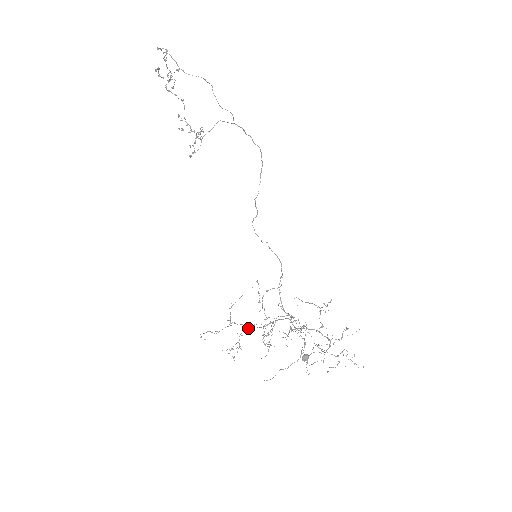
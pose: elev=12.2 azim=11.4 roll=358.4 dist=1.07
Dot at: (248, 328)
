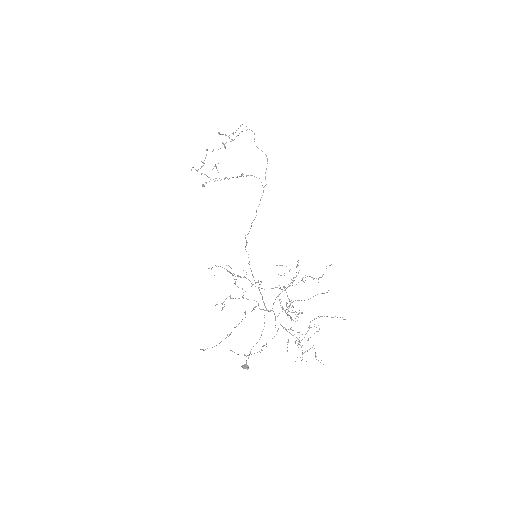
Dot at: occluded
